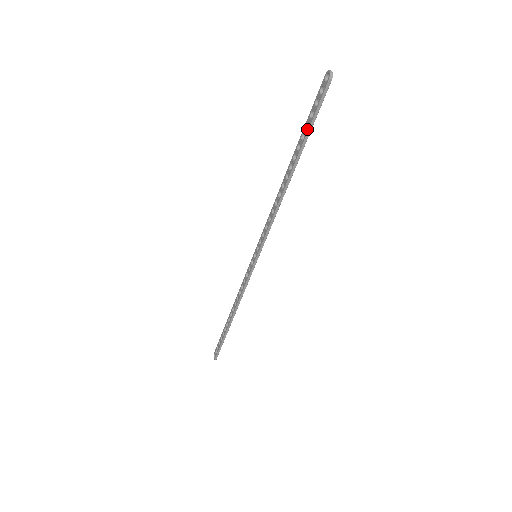
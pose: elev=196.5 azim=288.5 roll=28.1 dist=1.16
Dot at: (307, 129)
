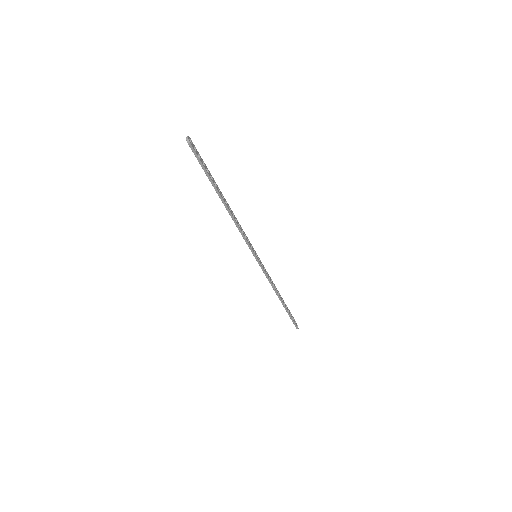
Dot at: (206, 174)
